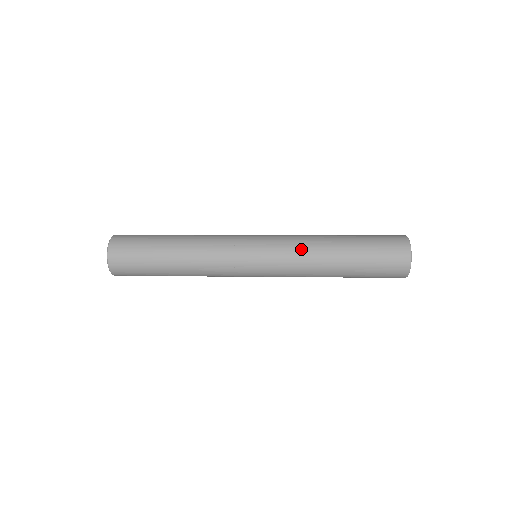
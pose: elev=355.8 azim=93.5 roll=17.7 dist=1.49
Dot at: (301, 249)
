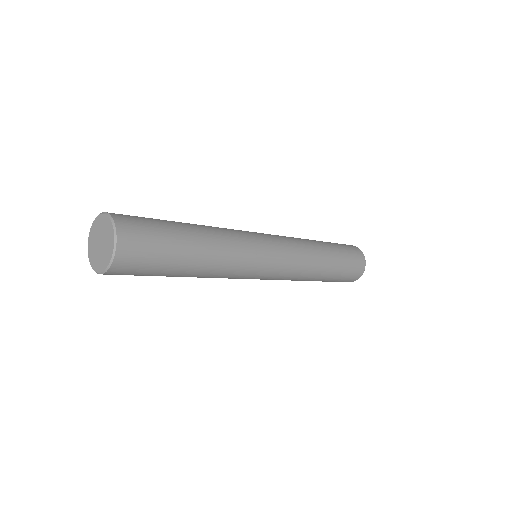
Dot at: (296, 238)
